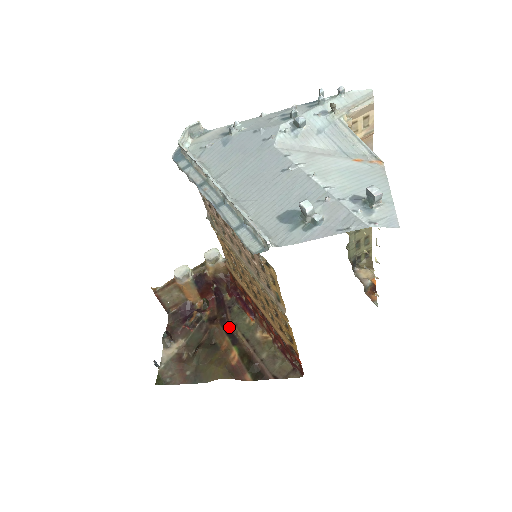
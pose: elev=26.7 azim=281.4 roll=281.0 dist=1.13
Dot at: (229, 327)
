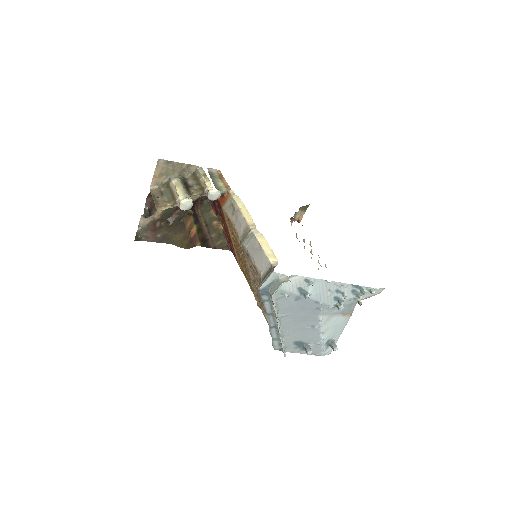
Dot at: (196, 211)
